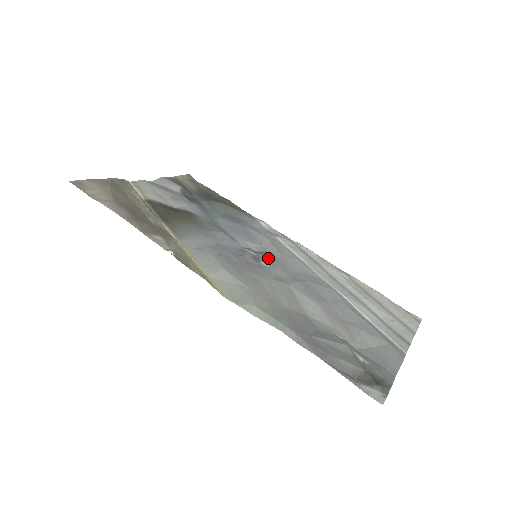
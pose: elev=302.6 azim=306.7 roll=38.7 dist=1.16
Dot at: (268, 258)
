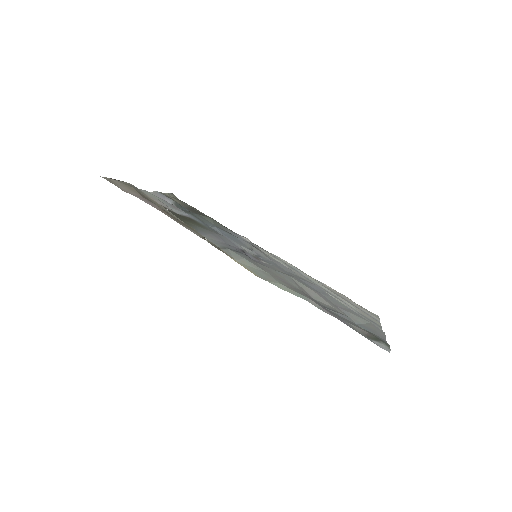
Dot at: (263, 259)
